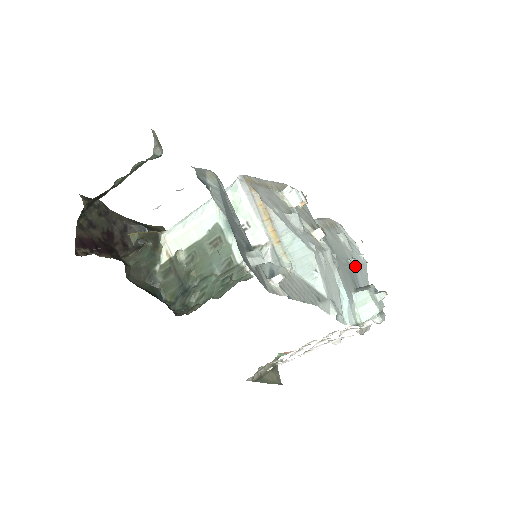
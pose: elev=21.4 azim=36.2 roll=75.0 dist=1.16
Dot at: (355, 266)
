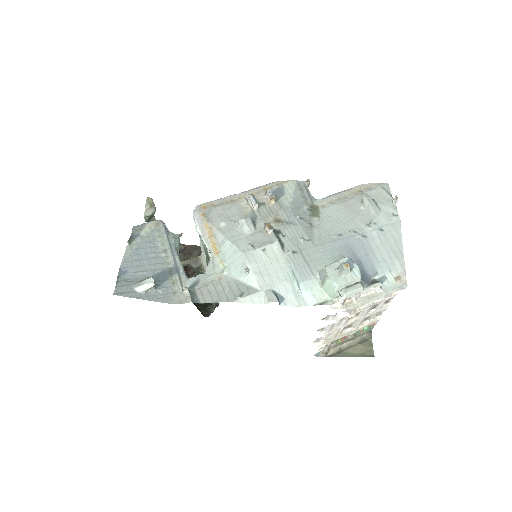
Dot at: (367, 233)
